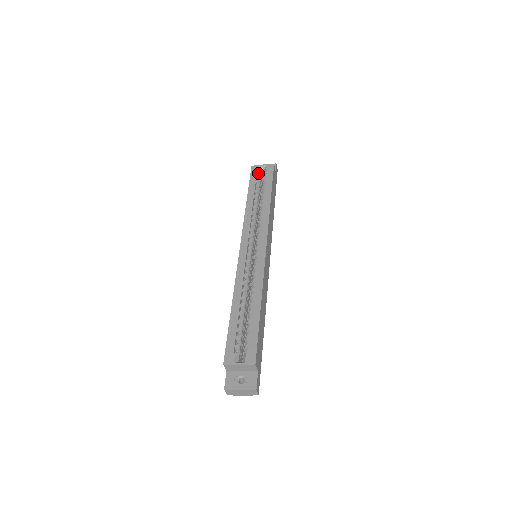
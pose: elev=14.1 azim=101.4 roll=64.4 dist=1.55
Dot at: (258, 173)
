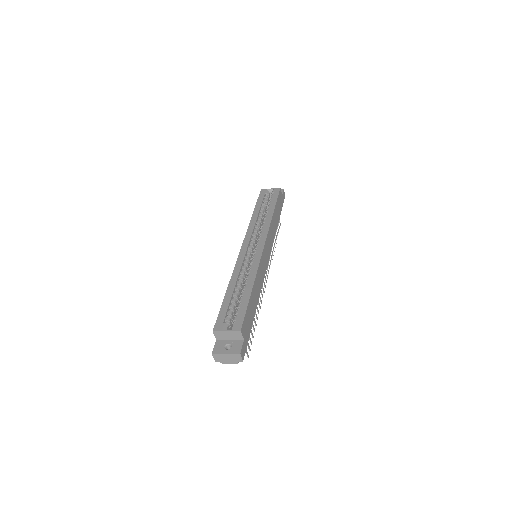
Dot at: (266, 195)
